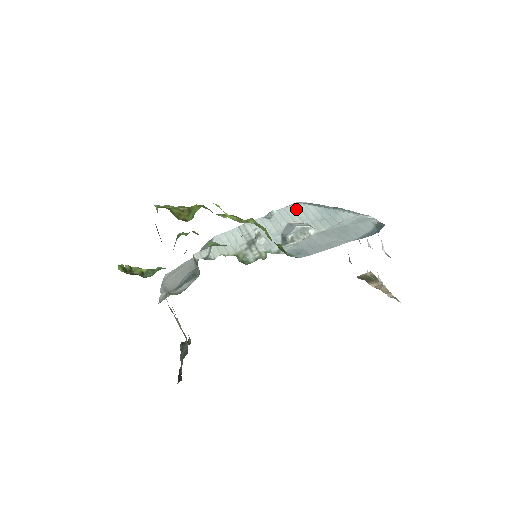
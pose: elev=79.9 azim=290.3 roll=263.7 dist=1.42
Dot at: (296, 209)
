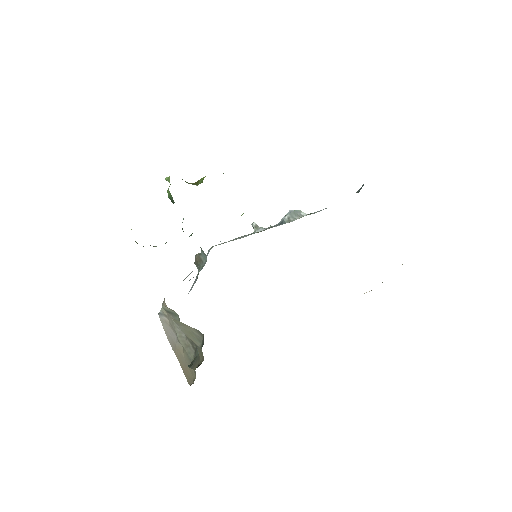
Dot at: occluded
